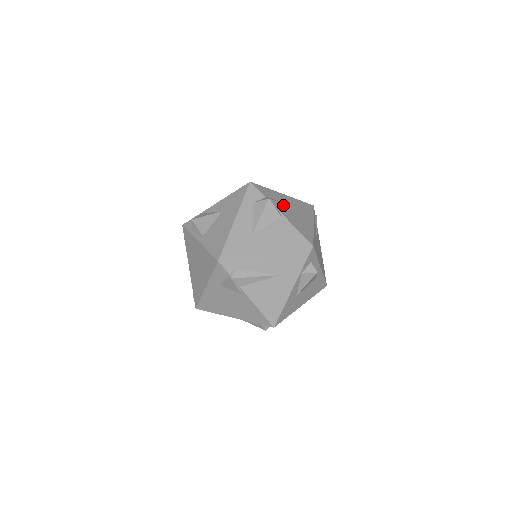
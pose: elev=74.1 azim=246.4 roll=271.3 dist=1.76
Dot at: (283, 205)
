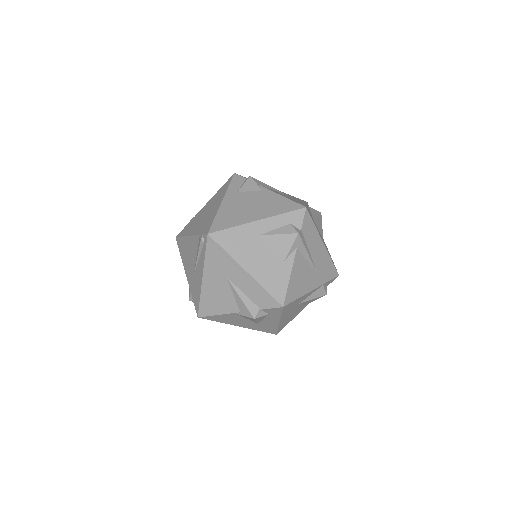
Dot at: occluded
